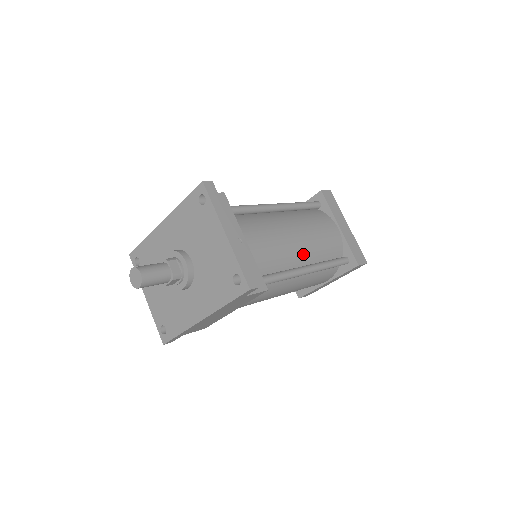
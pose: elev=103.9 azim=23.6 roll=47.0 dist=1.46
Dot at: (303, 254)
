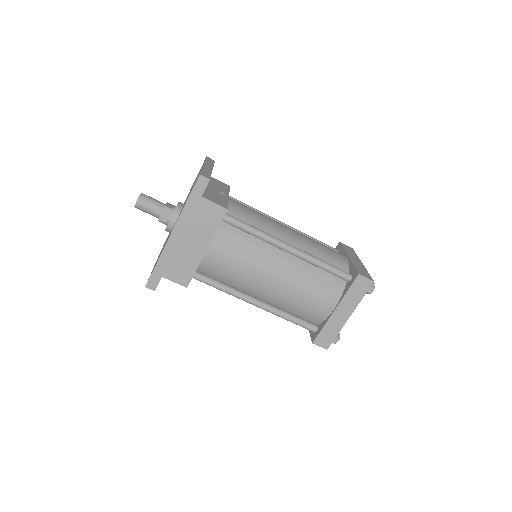
Dot at: (291, 240)
